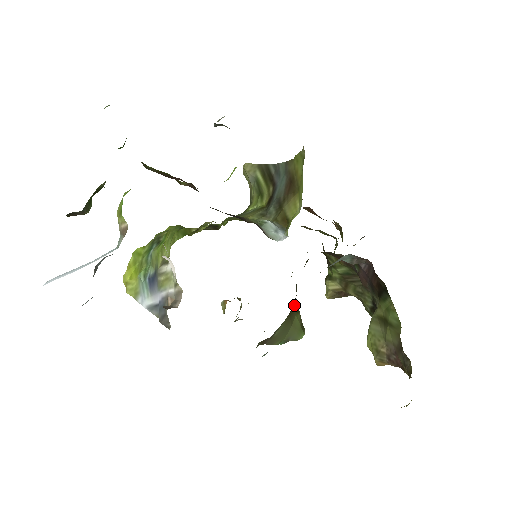
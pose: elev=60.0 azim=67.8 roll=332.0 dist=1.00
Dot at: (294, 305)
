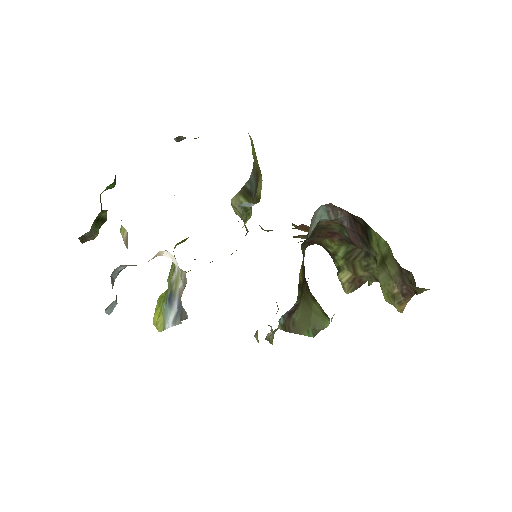
Dot at: (305, 289)
